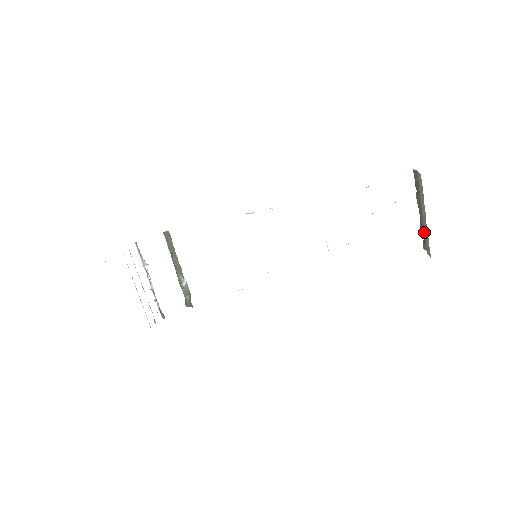
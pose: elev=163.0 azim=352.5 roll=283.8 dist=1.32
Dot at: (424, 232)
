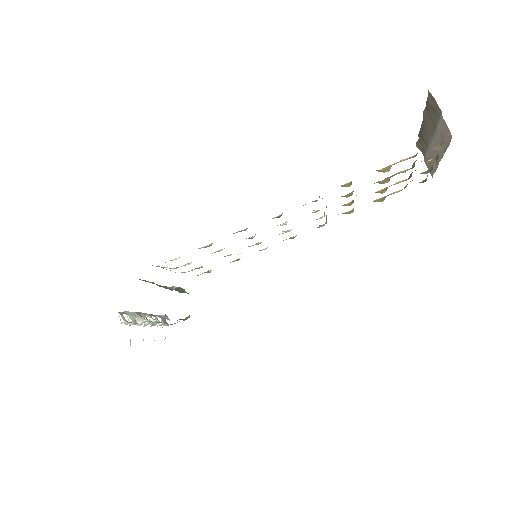
Dot at: (426, 147)
